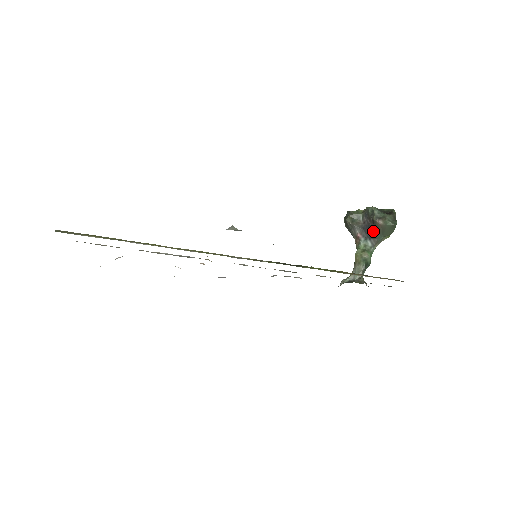
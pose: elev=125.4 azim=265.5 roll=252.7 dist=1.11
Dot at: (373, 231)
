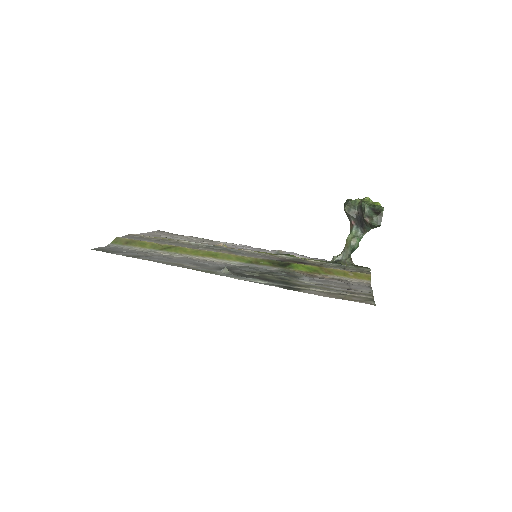
Dot at: (363, 223)
